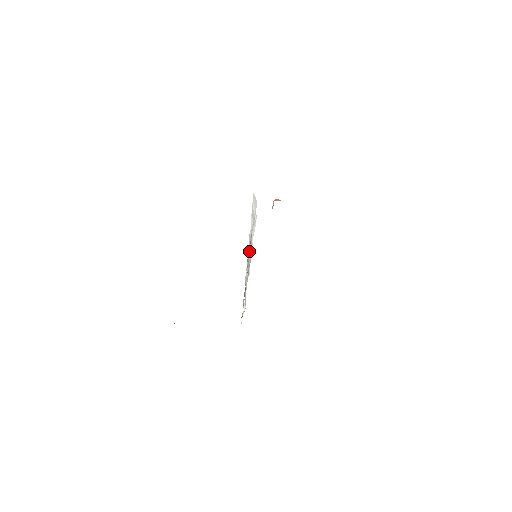
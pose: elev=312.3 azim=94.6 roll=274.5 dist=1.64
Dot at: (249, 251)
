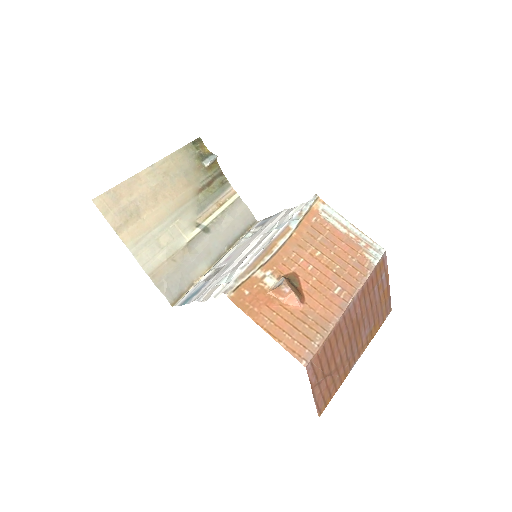
Dot at: (198, 290)
